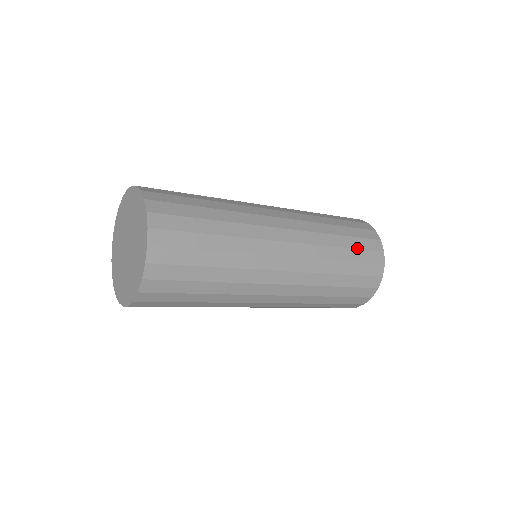
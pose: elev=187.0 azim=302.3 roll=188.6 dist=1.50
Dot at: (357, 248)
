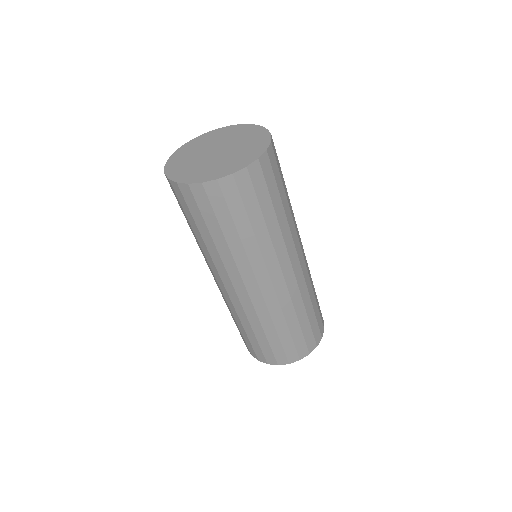
Dot at: occluded
